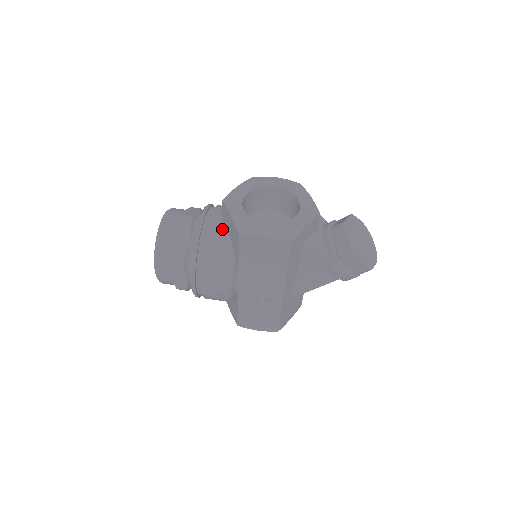
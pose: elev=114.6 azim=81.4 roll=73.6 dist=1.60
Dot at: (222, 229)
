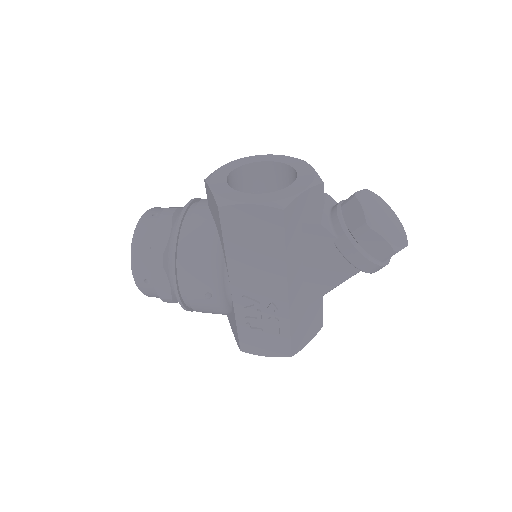
Dot at: (207, 216)
